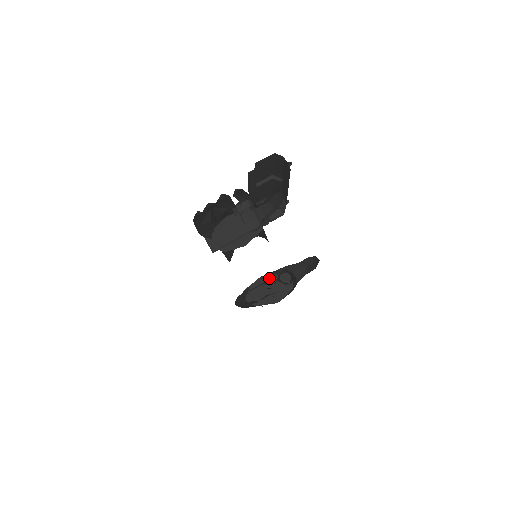
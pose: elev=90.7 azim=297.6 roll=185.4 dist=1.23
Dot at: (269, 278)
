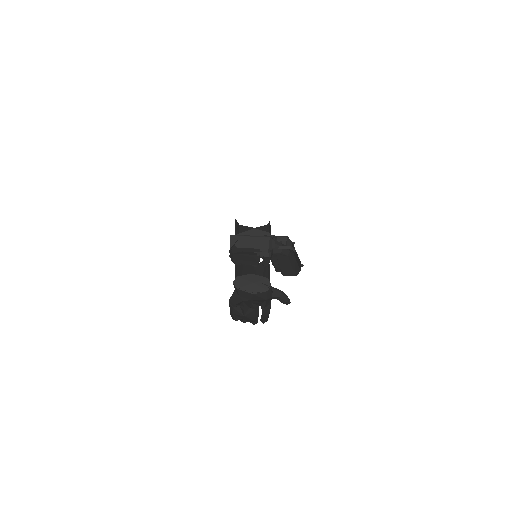
Dot at: (257, 277)
